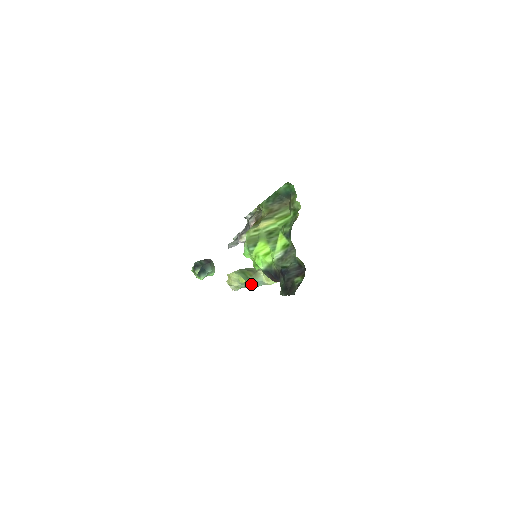
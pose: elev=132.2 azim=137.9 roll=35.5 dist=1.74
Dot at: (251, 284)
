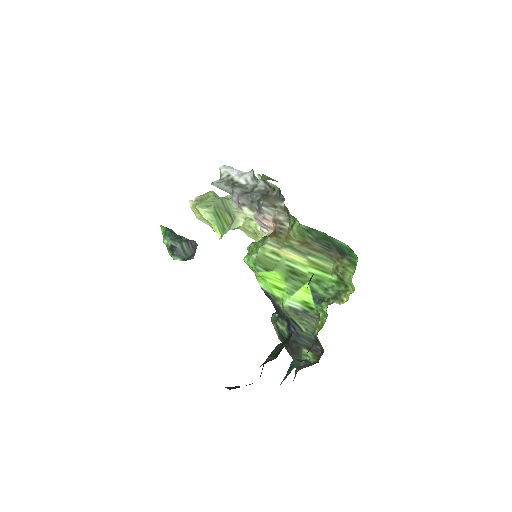
Dot at: occluded
